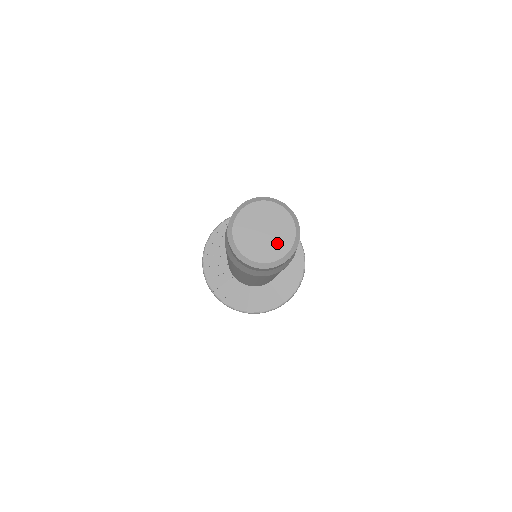
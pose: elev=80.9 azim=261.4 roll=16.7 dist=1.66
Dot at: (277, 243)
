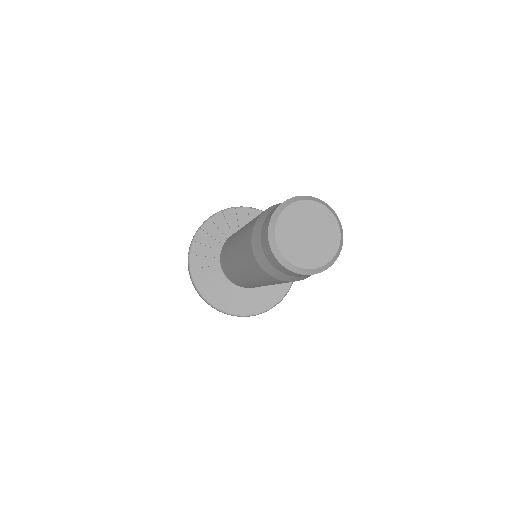
Dot at: (311, 253)
